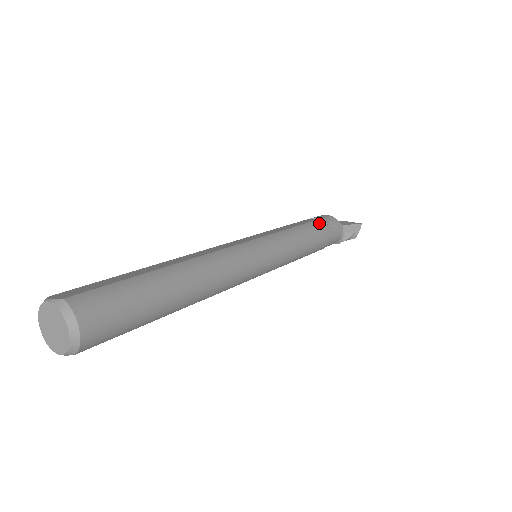
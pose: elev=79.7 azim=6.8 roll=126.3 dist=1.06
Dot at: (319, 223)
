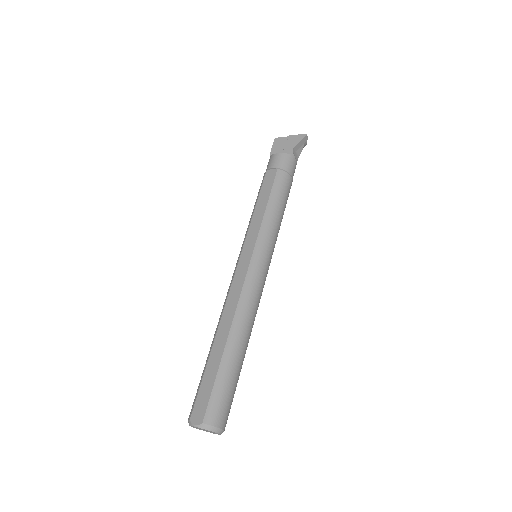
Dot at: (279, 178)
